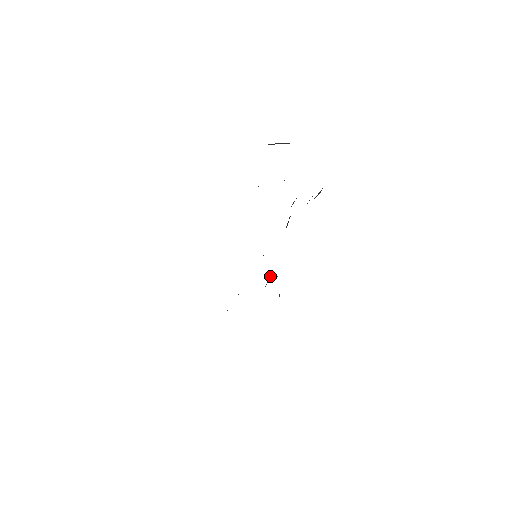
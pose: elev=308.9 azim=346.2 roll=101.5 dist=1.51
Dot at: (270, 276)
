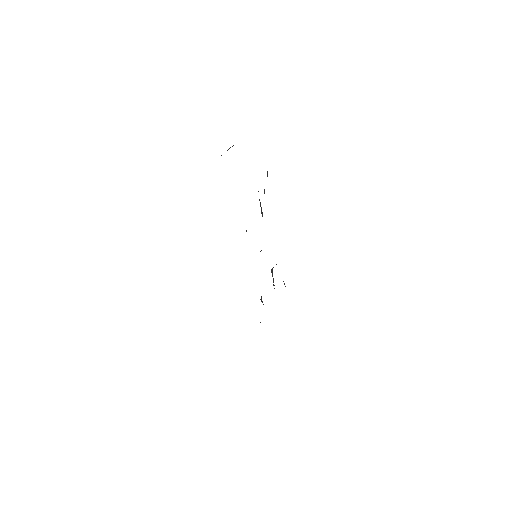
Dot at: (271, 270)
